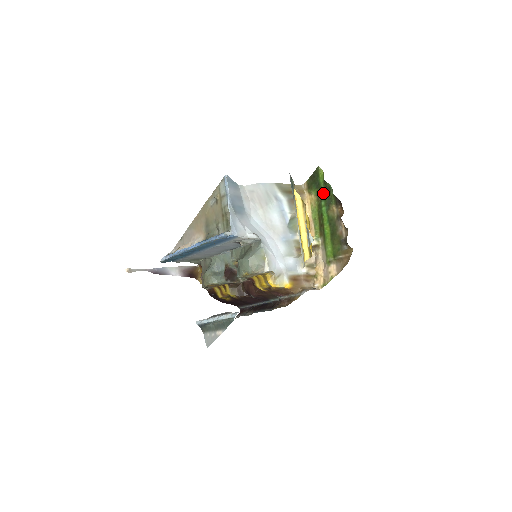
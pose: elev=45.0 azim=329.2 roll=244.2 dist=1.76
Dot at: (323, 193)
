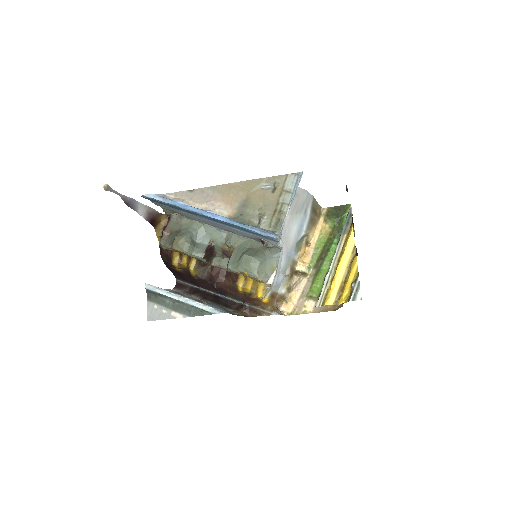
Dot at: (341, 232)
